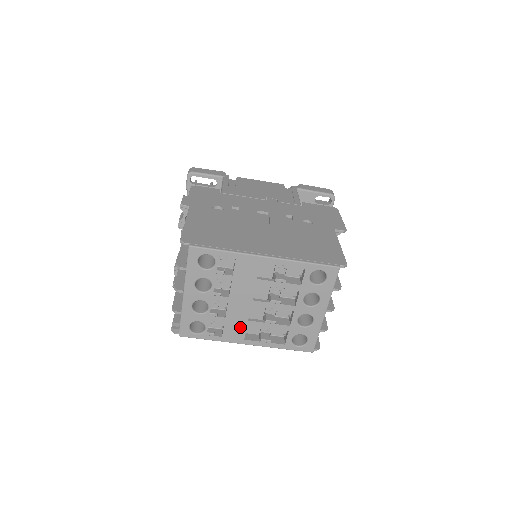
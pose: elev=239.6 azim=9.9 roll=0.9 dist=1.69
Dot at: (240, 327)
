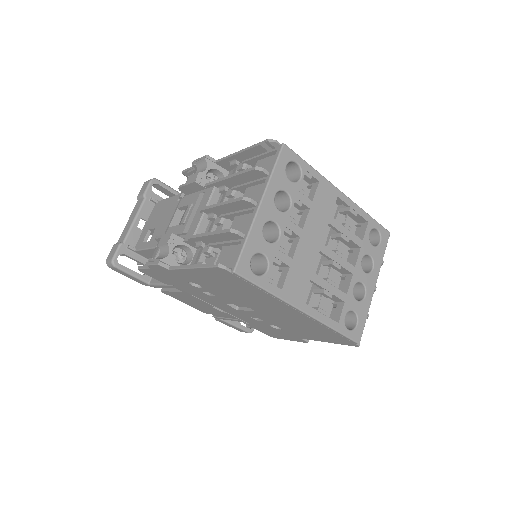
Dot at: (303, 280)
